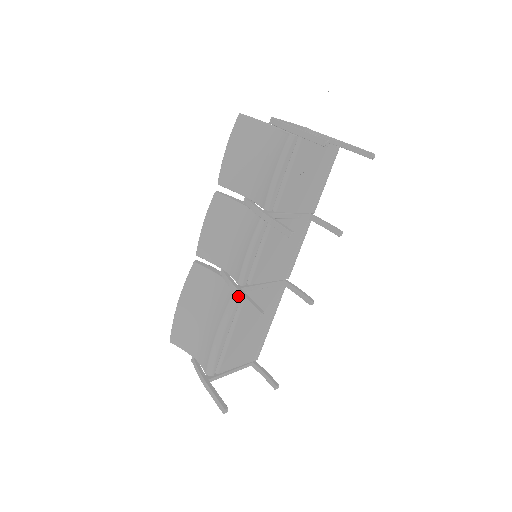
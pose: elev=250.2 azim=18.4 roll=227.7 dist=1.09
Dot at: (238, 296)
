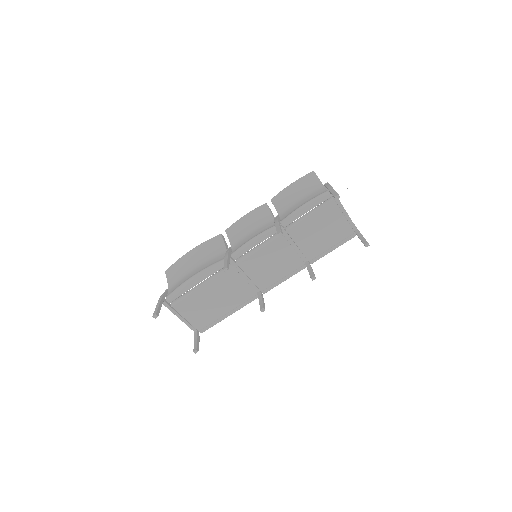
Dot at: (224, 258)
